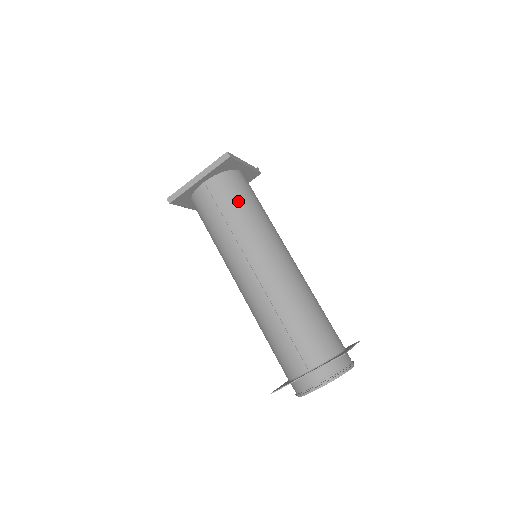
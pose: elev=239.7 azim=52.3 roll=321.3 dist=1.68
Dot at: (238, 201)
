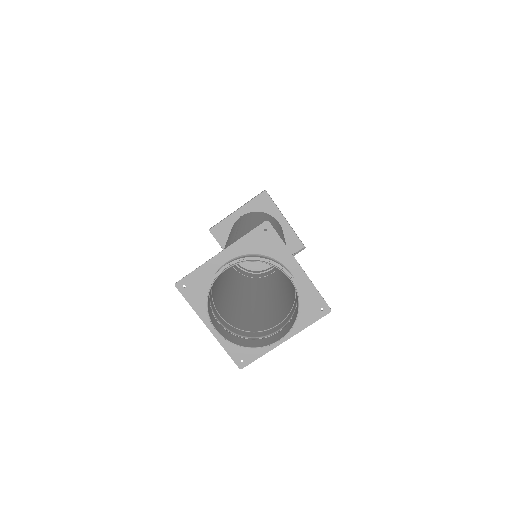
Dot at: (259, 216)
